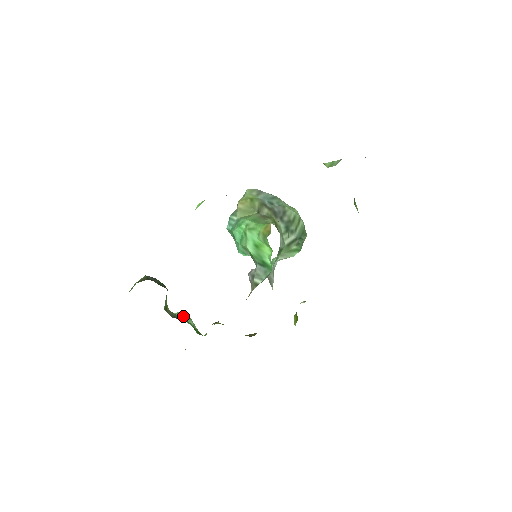
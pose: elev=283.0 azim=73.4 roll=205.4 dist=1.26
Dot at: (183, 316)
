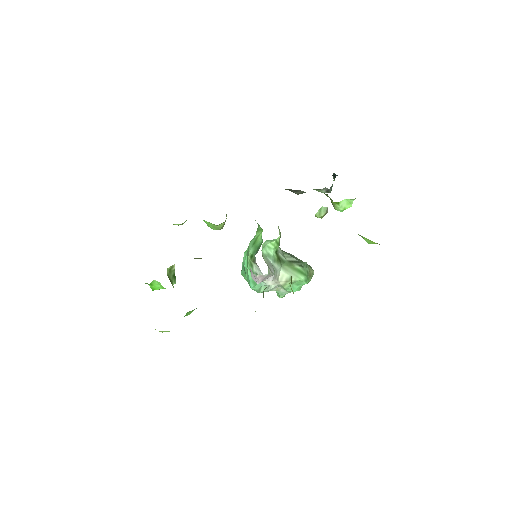
Dot at: occluded
